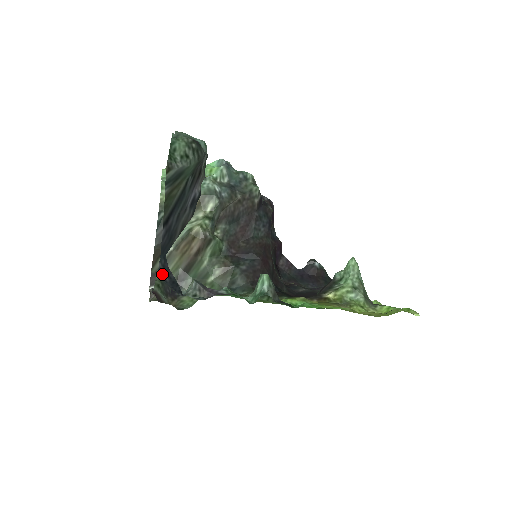
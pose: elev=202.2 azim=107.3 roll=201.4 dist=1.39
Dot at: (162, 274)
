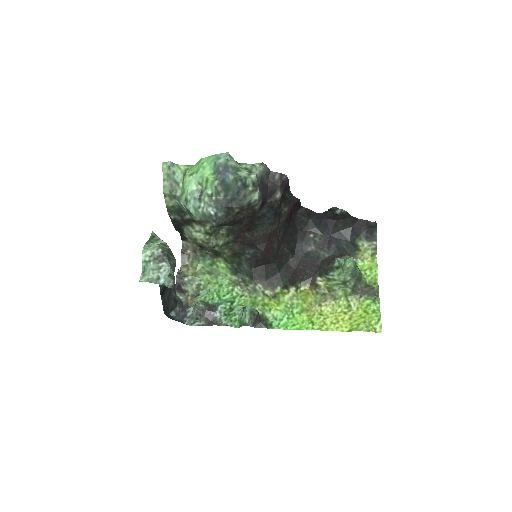
Dot at: (170, 316)
